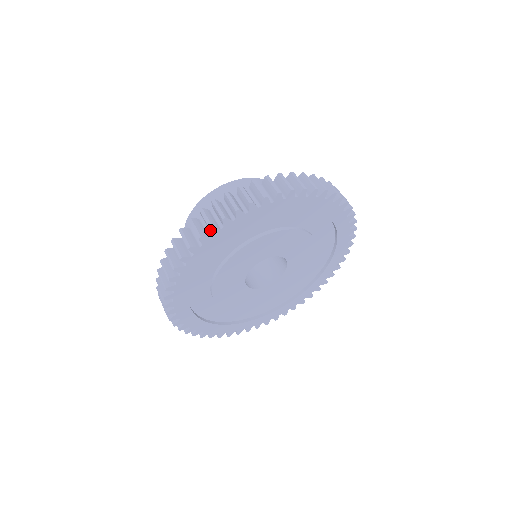
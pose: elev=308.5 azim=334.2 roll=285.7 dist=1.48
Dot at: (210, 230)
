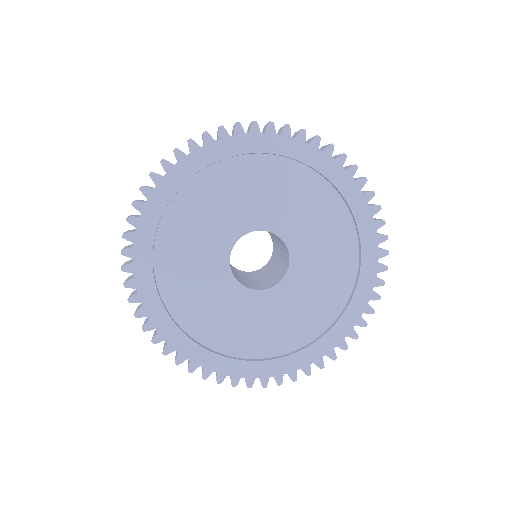
Dot at: (300, 130)
